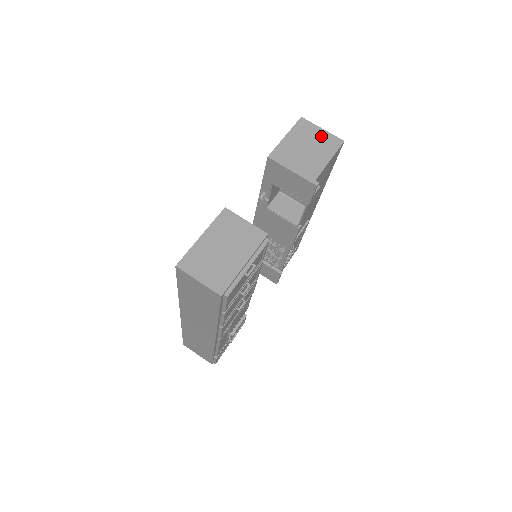
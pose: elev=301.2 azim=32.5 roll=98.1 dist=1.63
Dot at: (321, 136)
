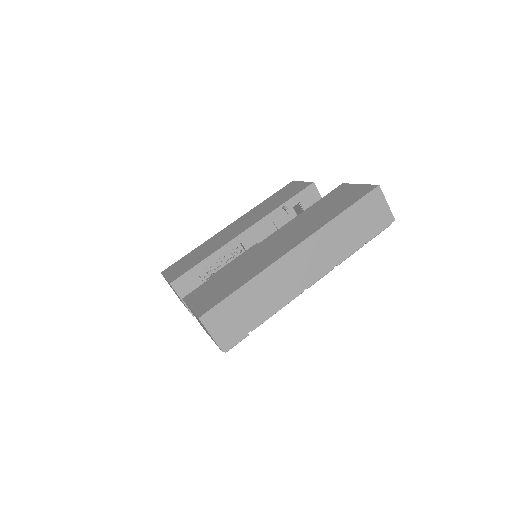
Dot at: occluded
